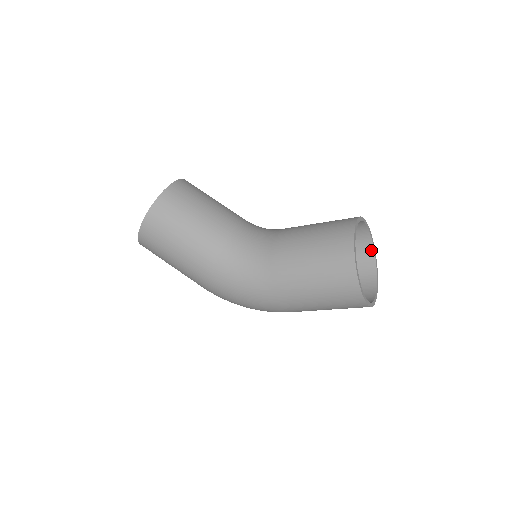
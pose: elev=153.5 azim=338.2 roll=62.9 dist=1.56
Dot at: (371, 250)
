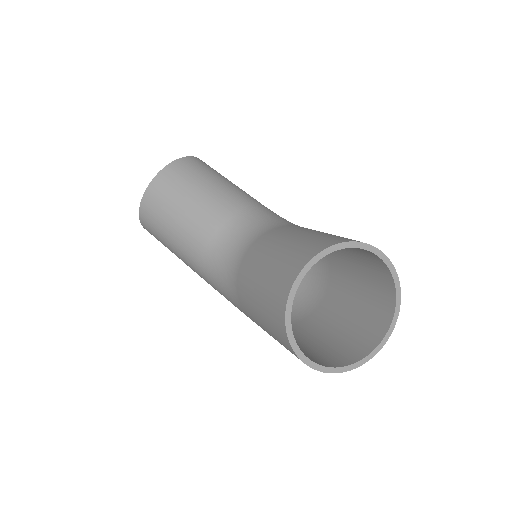
Dot at: (385, 267)
